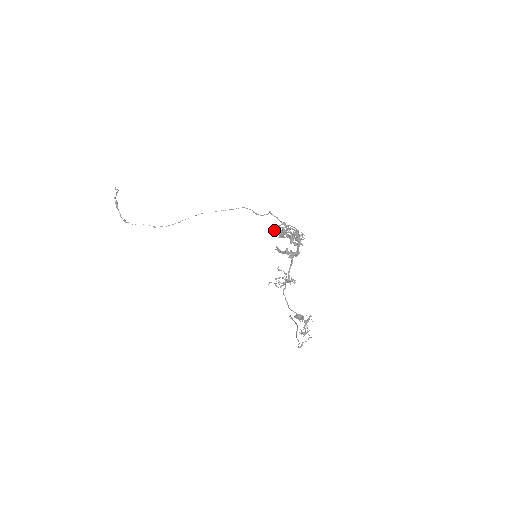
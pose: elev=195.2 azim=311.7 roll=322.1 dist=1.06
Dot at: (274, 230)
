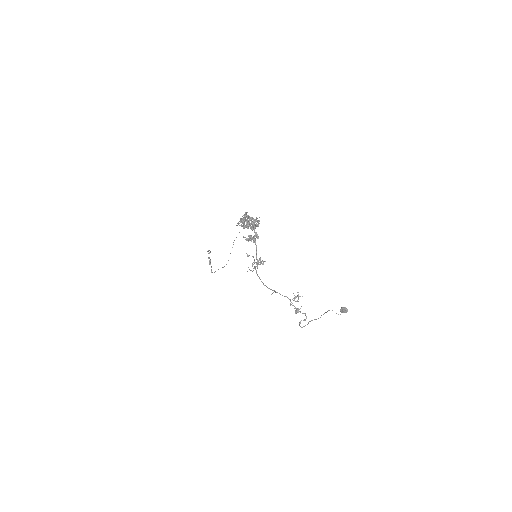
Dot at: (238, 224)
